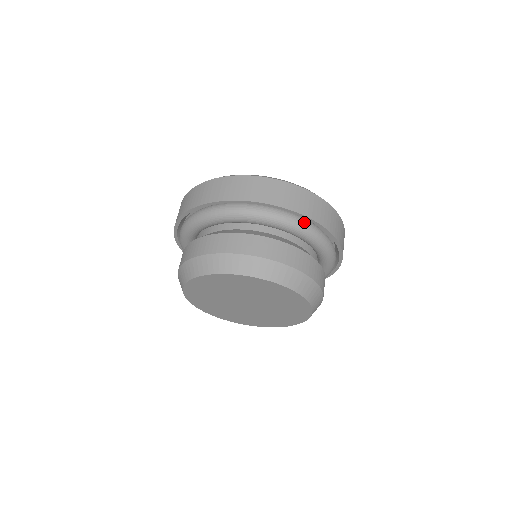
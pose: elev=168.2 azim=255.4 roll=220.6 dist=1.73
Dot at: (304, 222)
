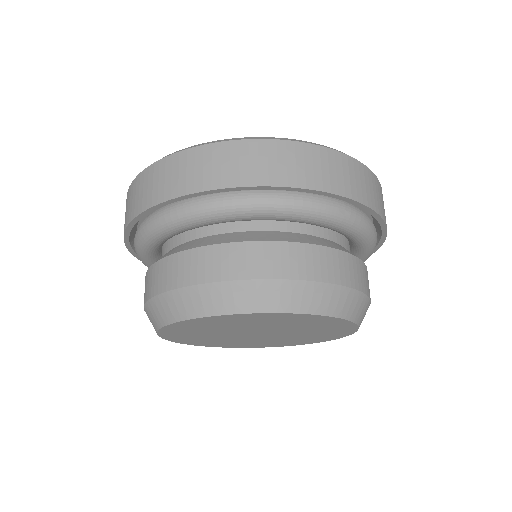
Dot at: (359, 214)
